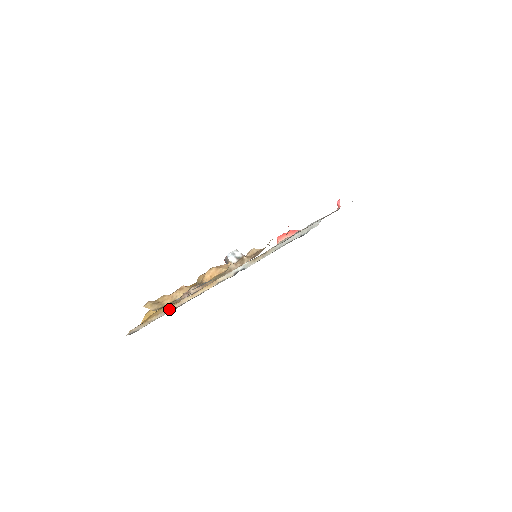
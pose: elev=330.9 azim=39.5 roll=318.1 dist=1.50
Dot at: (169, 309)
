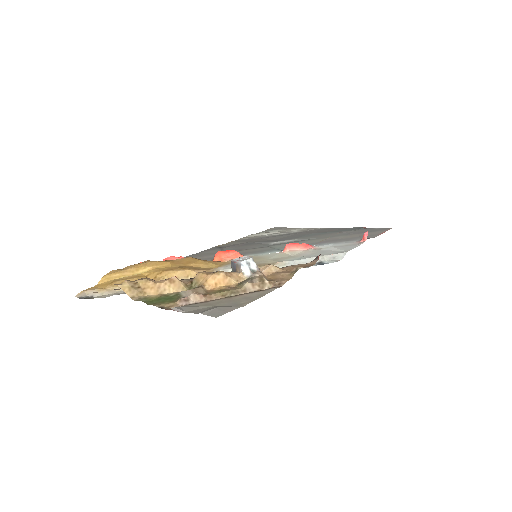
Dot at: occluded
